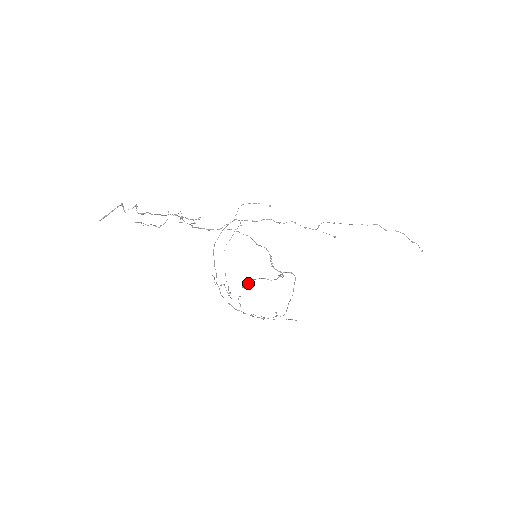
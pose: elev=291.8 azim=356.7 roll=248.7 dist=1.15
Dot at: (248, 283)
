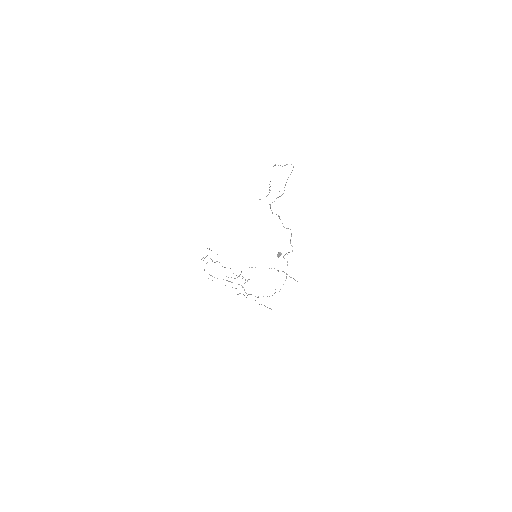
Dot at: (280, 253)
